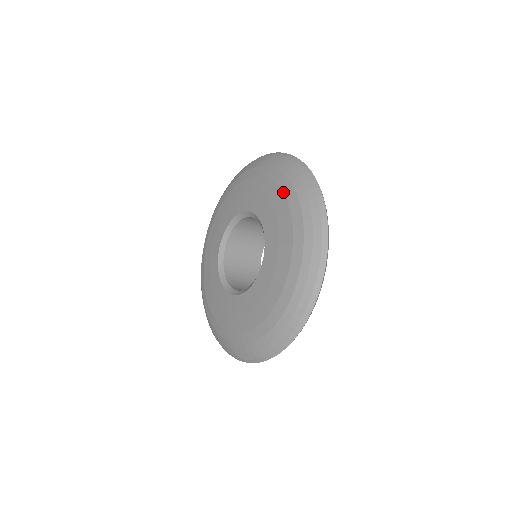
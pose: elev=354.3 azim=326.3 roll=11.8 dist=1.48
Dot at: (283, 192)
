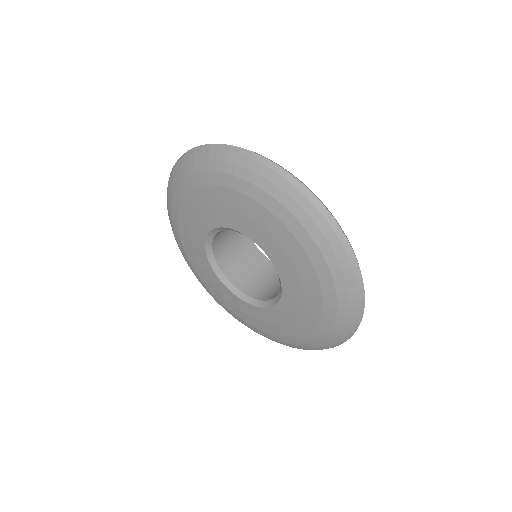
Dot at: (259, 204)
